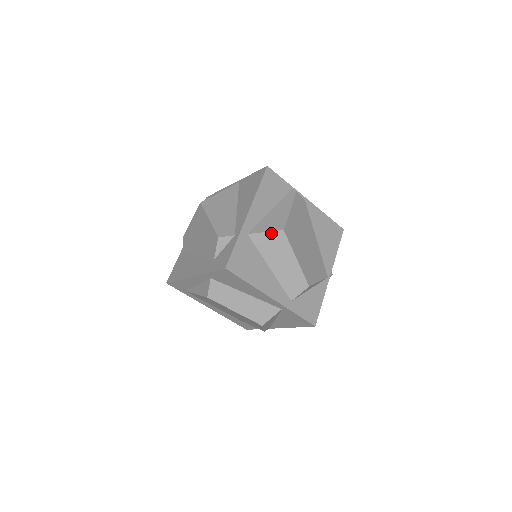
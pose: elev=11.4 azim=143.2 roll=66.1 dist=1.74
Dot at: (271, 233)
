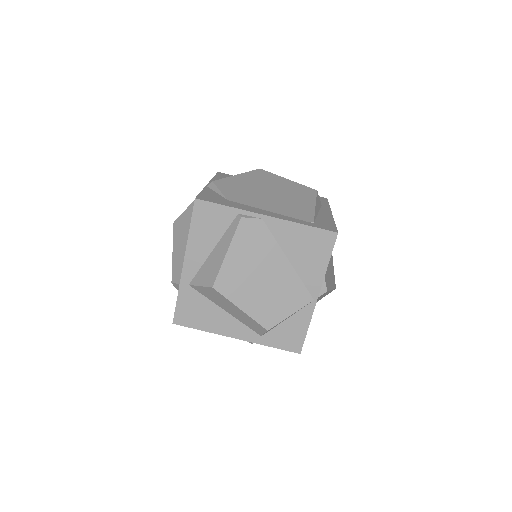
Dot at: (205, 288)
